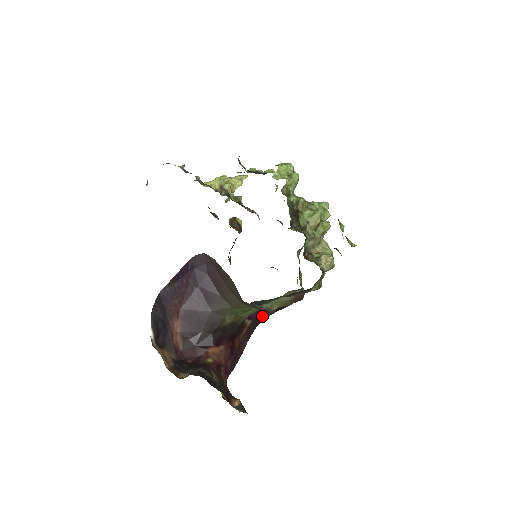
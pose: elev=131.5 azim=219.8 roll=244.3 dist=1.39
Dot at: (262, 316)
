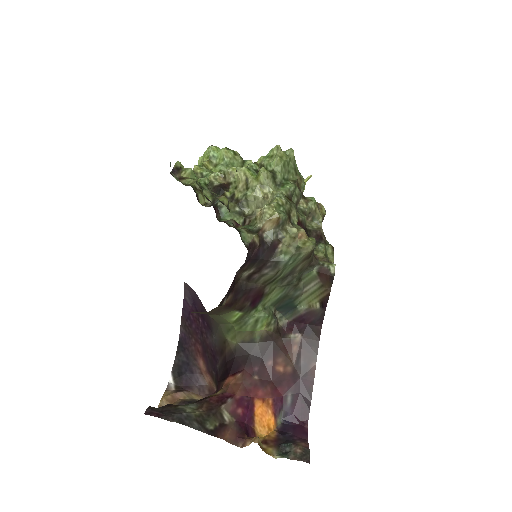
Dot at: (314, 322)
